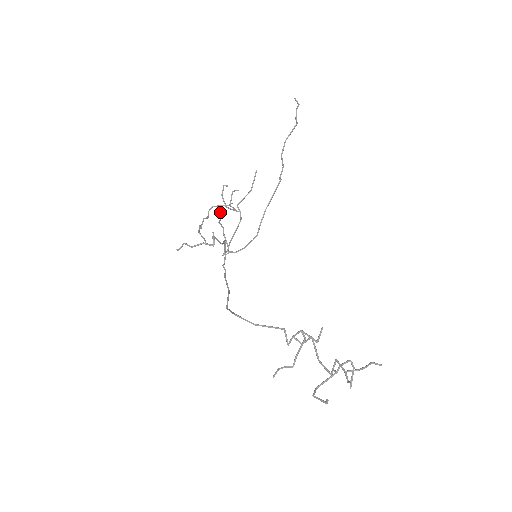
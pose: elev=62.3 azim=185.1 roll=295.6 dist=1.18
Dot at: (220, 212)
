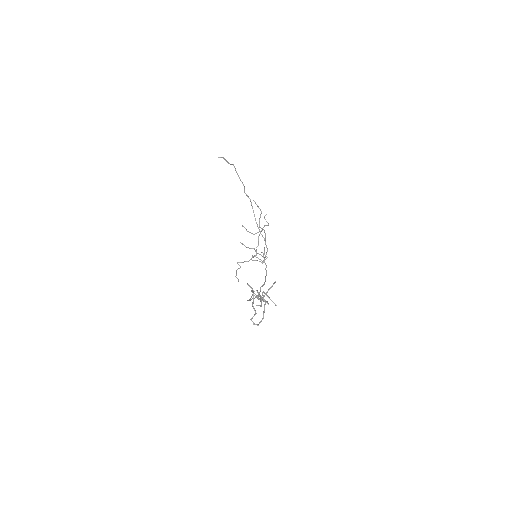
Dot at: (242, 244)
